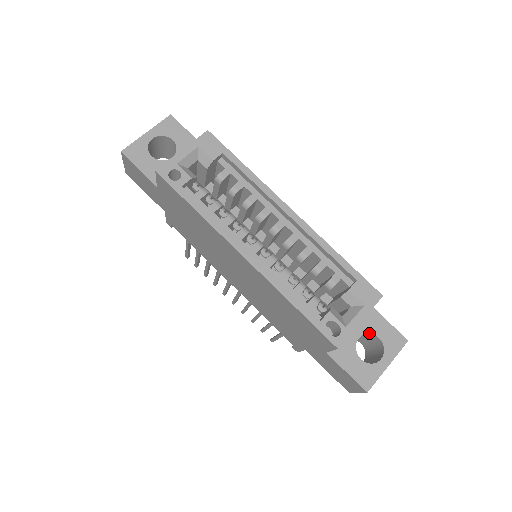
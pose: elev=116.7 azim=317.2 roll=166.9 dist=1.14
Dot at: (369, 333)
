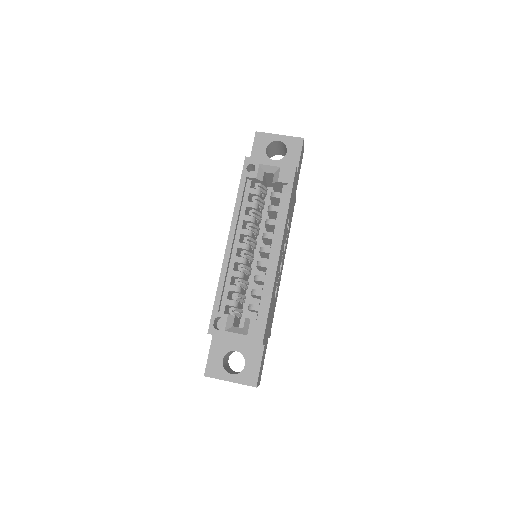
Dot at: (244, 356)
